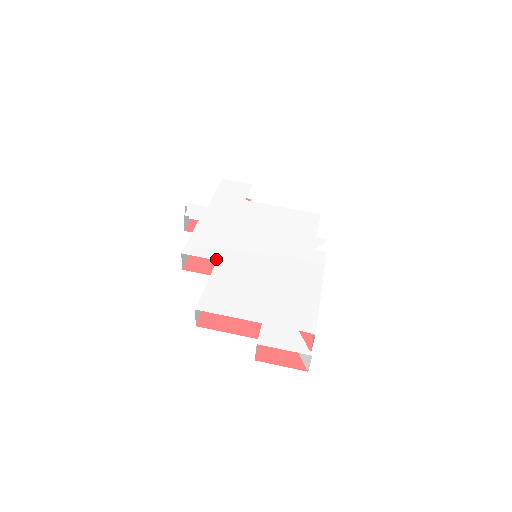
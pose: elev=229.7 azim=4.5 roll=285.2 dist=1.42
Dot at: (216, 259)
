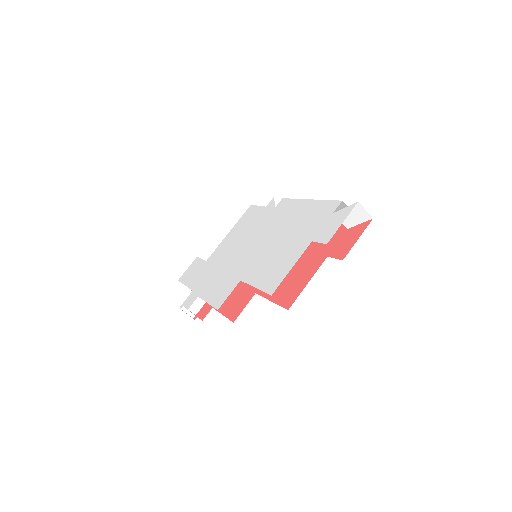
Dot at: (239, 281)
